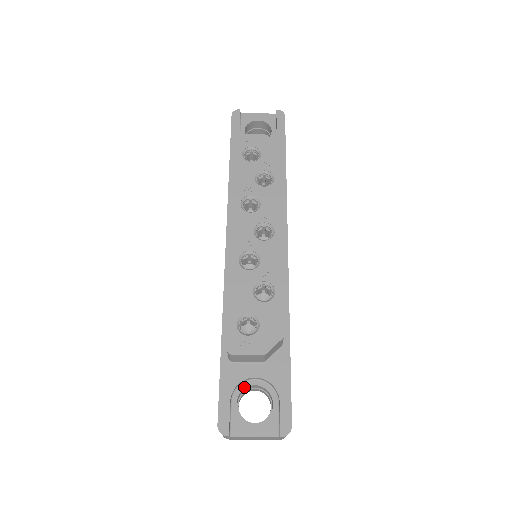
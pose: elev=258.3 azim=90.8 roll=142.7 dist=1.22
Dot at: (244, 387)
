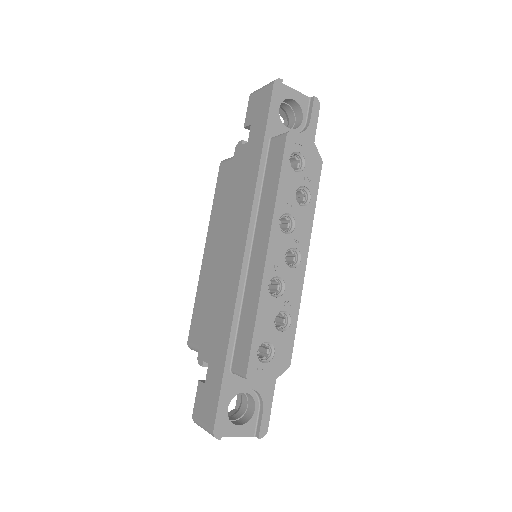
Dot at: (236, 394)
